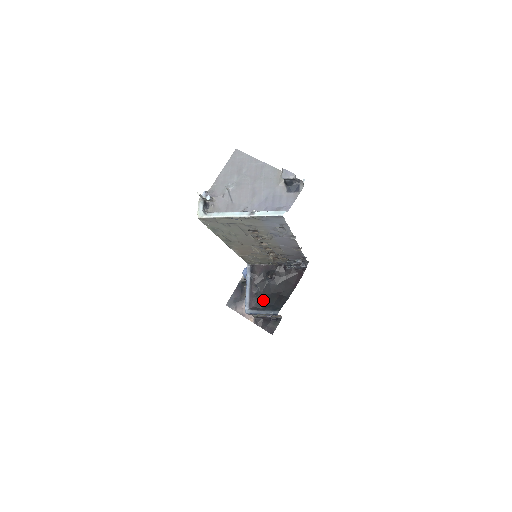
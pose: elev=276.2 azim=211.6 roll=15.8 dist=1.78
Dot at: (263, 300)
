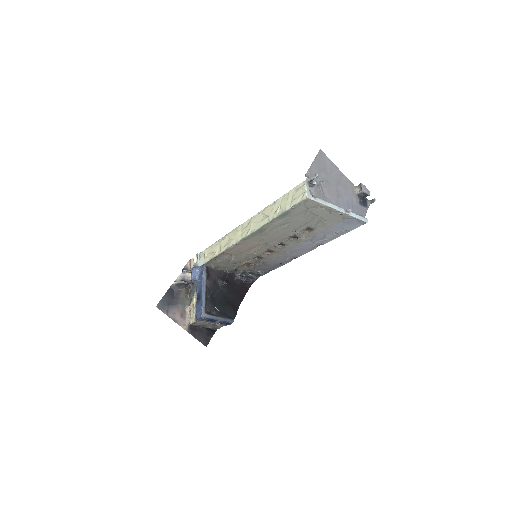
Dot at: (216, 306)
